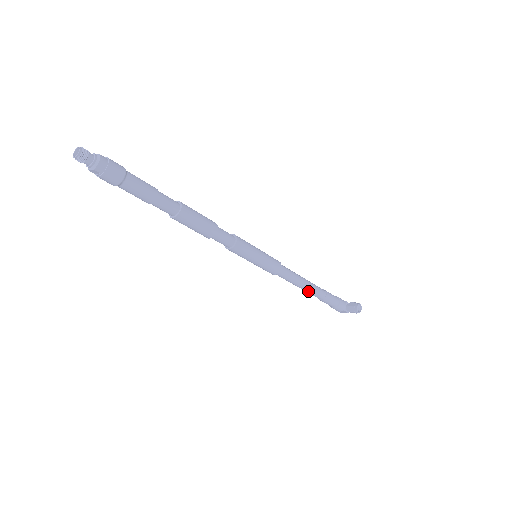
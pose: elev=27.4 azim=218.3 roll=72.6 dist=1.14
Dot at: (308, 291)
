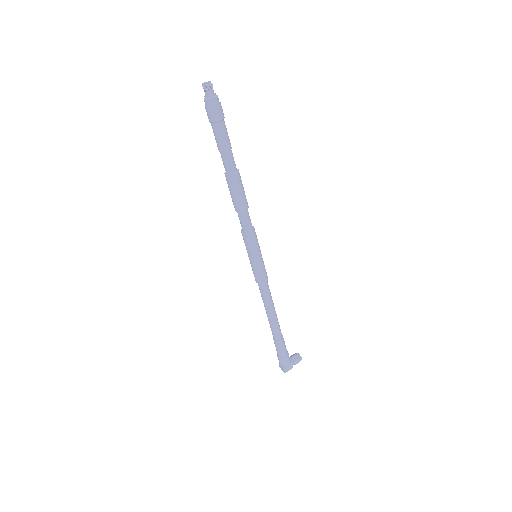
Dot at: (276, 321)
